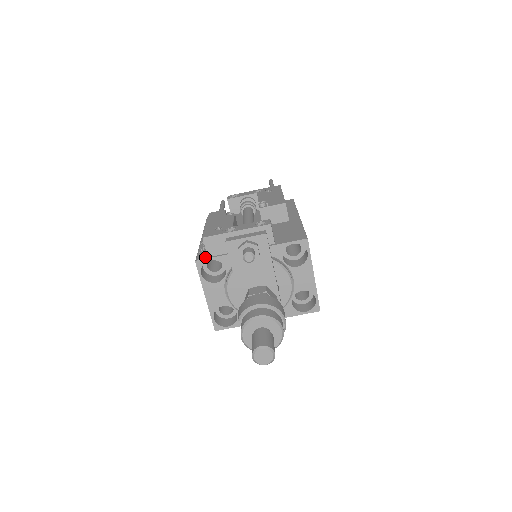
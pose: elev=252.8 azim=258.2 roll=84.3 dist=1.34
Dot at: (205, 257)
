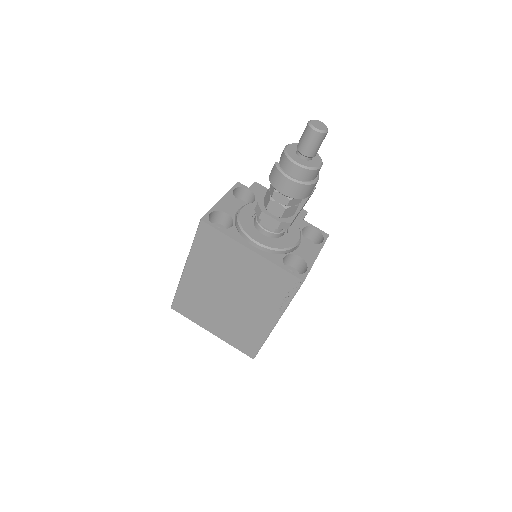
Dot at: (245, 189)
